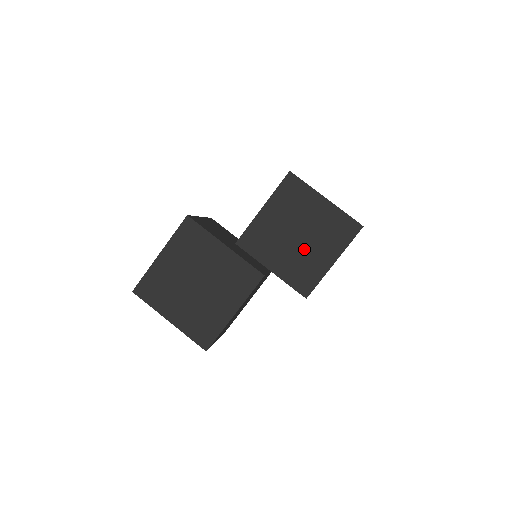
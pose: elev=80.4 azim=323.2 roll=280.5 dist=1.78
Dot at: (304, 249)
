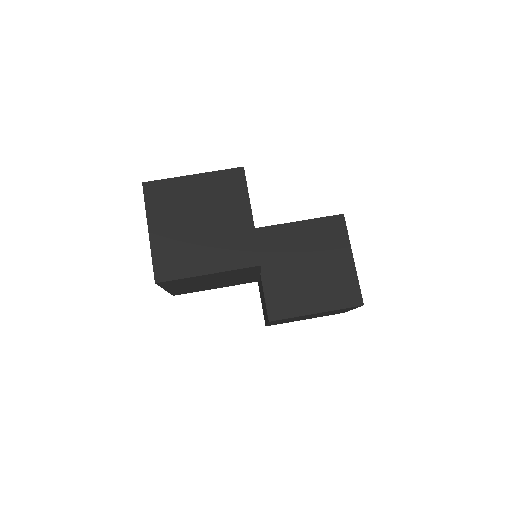
Dot at: (302, 281)
